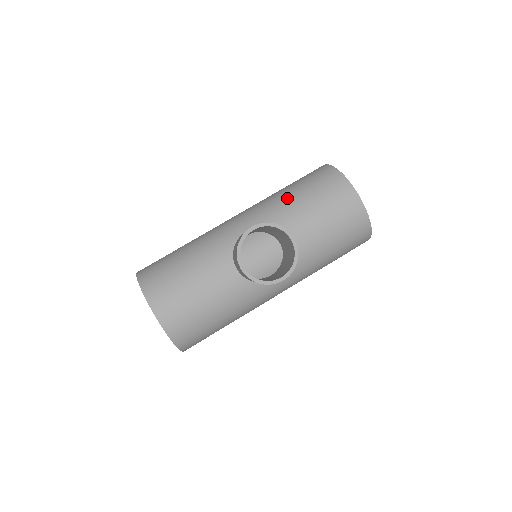
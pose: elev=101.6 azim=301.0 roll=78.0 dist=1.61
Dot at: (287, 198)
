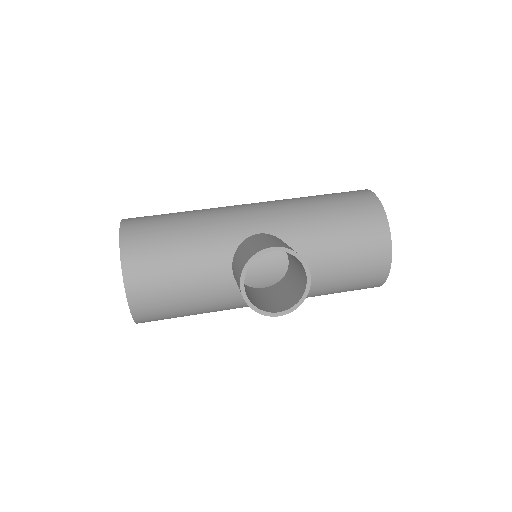
Dot at: (317, 214)
